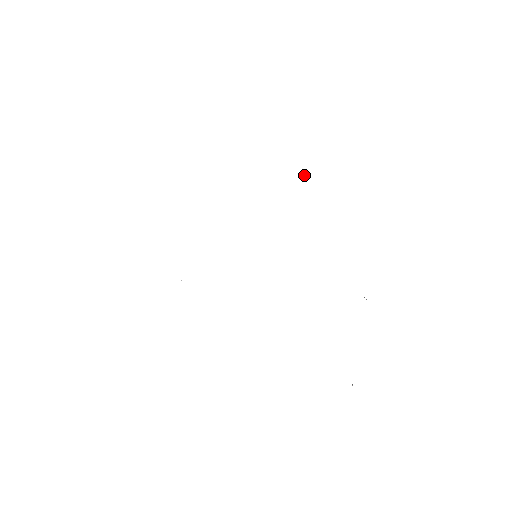
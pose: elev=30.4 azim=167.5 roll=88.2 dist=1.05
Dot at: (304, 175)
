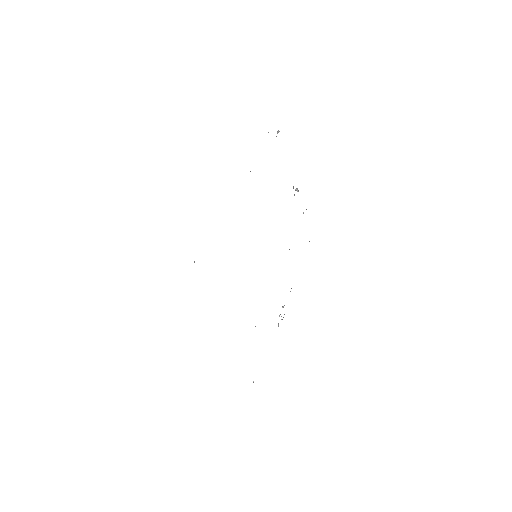
Dot at: (298, 191)
